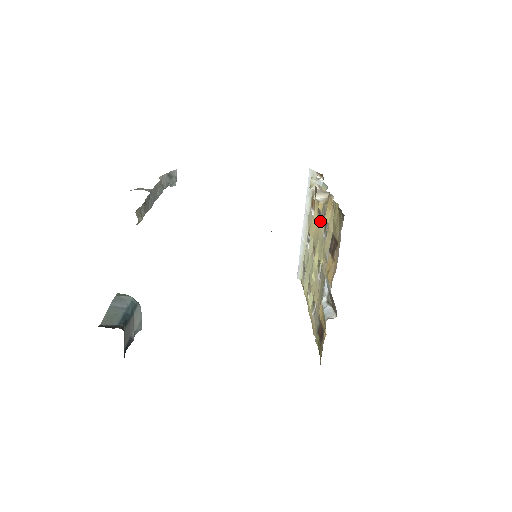
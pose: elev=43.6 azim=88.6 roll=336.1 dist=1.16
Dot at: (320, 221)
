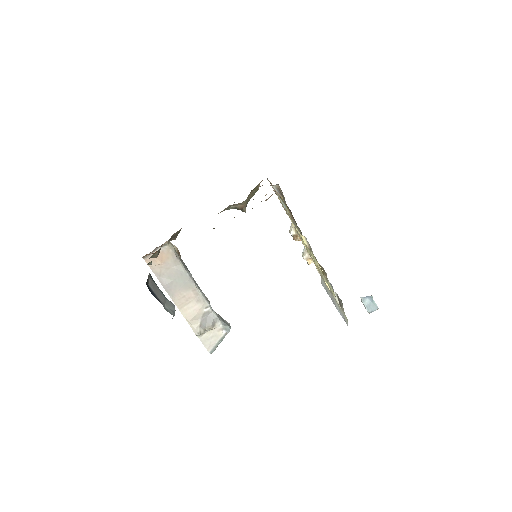
Dot at: (301, 240)
